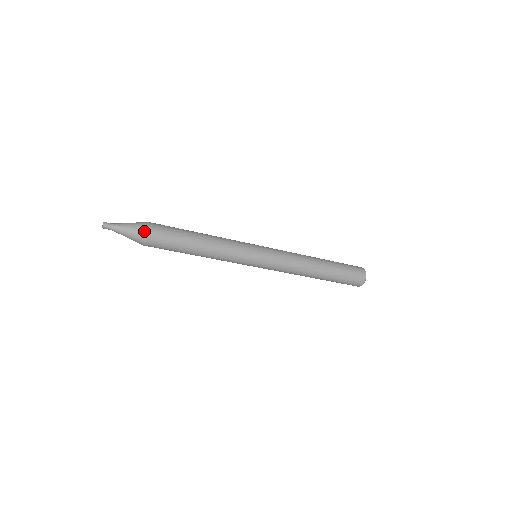
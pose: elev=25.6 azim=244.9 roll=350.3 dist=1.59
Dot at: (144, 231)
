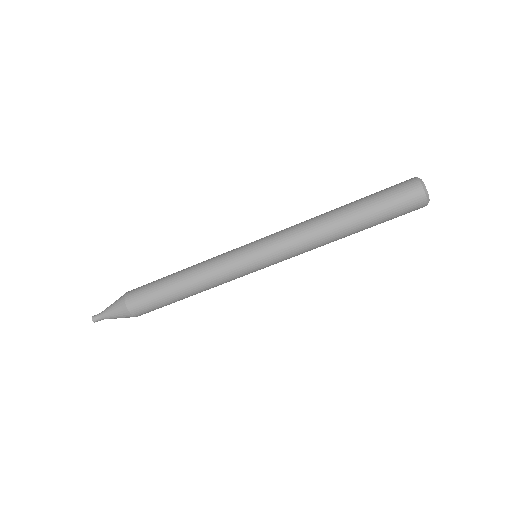
Dot at: (124, 309)
